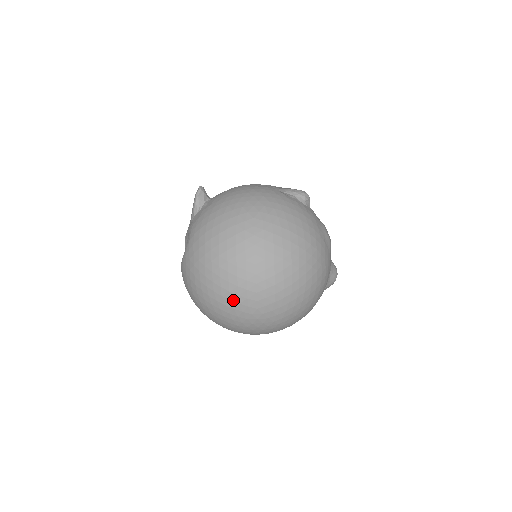
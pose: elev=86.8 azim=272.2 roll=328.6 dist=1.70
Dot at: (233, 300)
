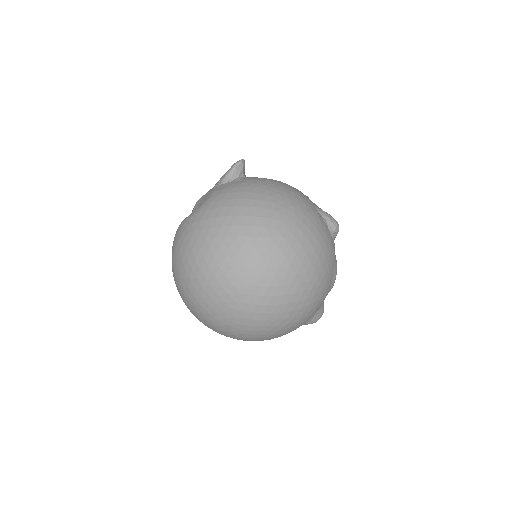
Dot at: (214, 287)
